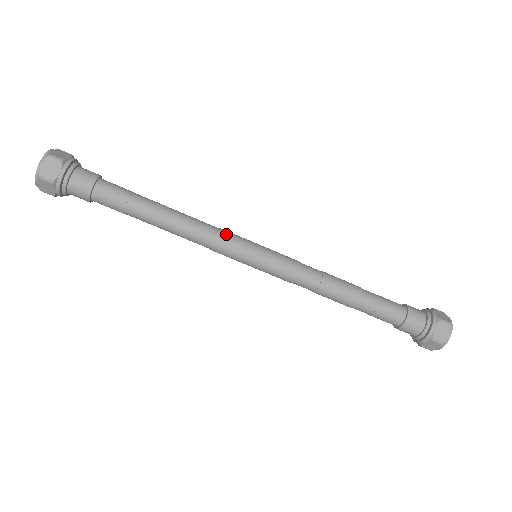
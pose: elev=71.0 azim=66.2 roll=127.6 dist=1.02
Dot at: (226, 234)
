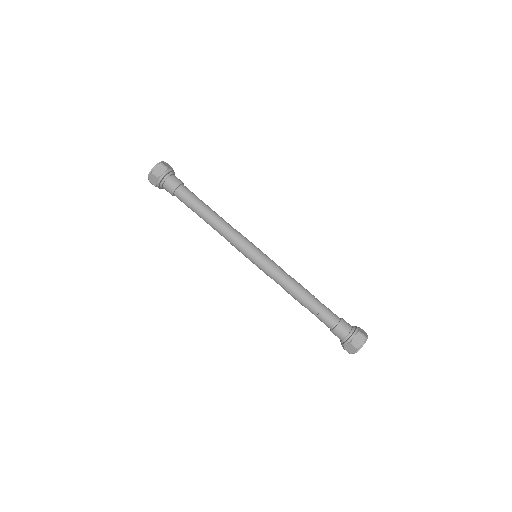
Dot at: (242, 236)
